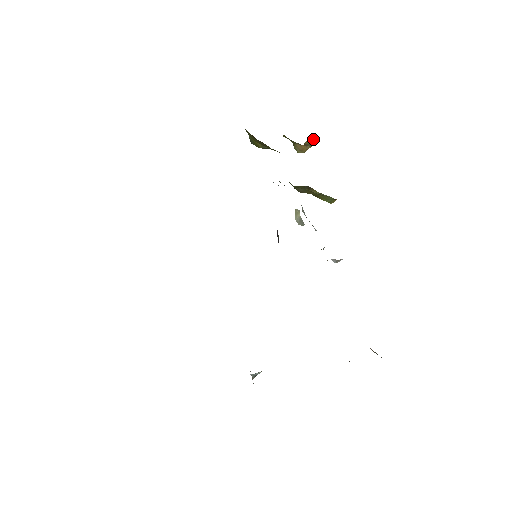
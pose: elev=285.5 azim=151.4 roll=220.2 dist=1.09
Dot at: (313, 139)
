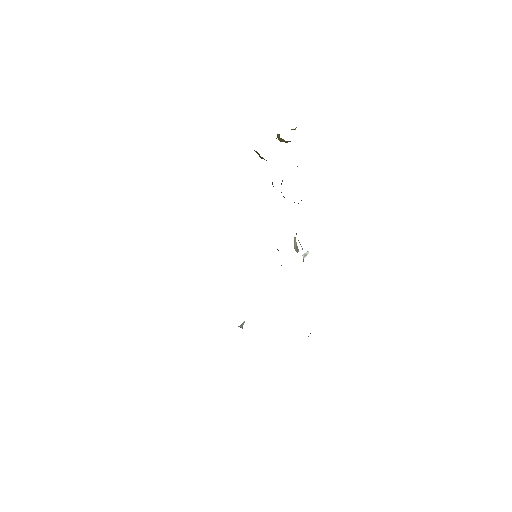
Dot at: (293, 129)
